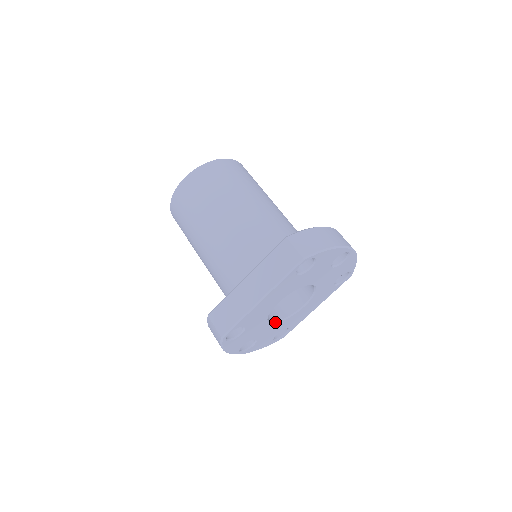
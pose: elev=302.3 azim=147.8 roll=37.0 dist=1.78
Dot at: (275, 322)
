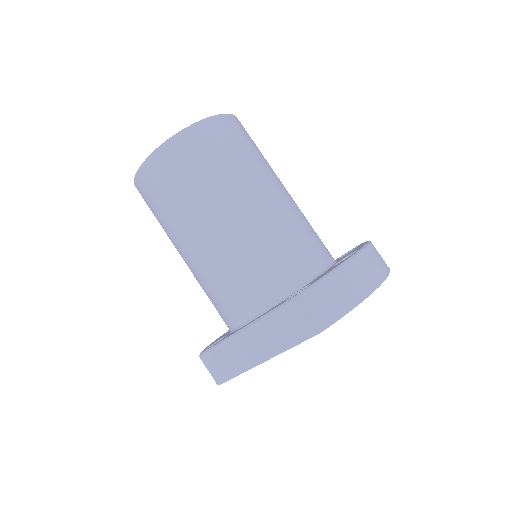
Dot at: occluded
